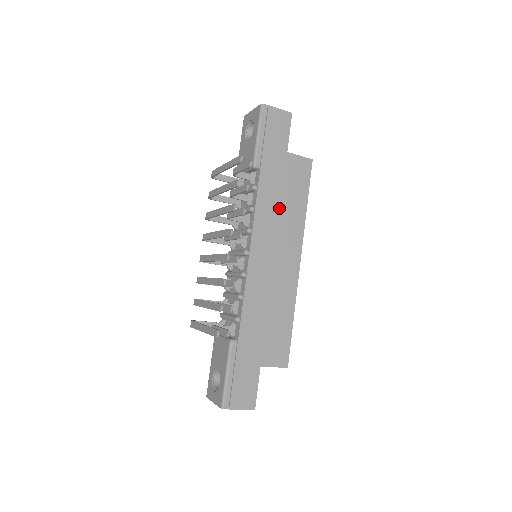
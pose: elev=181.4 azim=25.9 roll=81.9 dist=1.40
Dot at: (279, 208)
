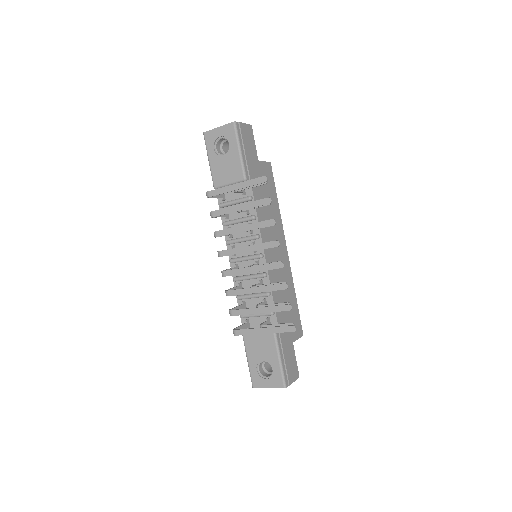
Dot at: (267, 210)
